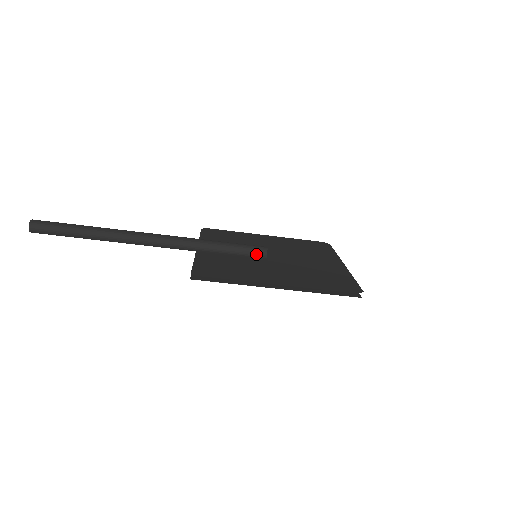
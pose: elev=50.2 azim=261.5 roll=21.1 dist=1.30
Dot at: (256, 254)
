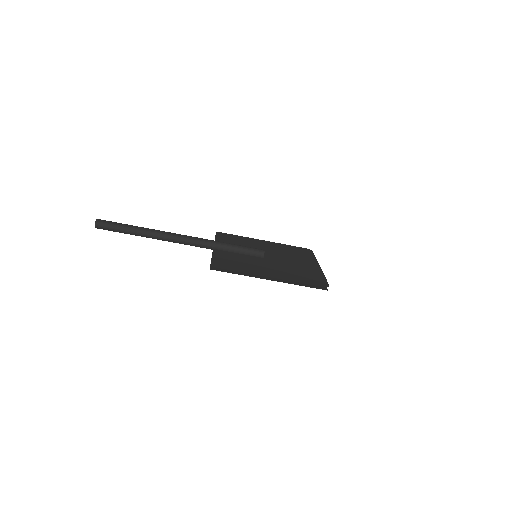
Dot at: (256, 255)
